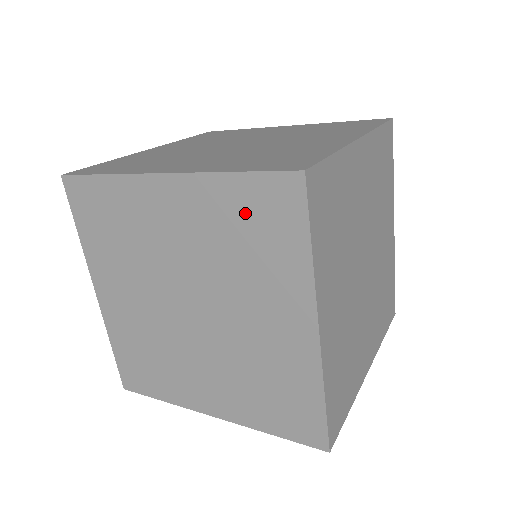
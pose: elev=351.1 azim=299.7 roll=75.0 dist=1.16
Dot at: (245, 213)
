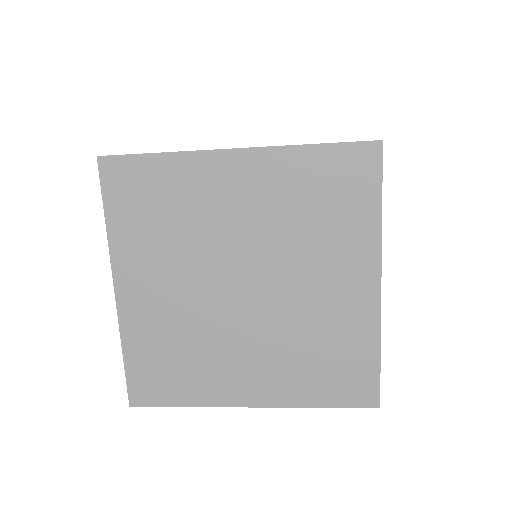
Dot at: (321, 181)
